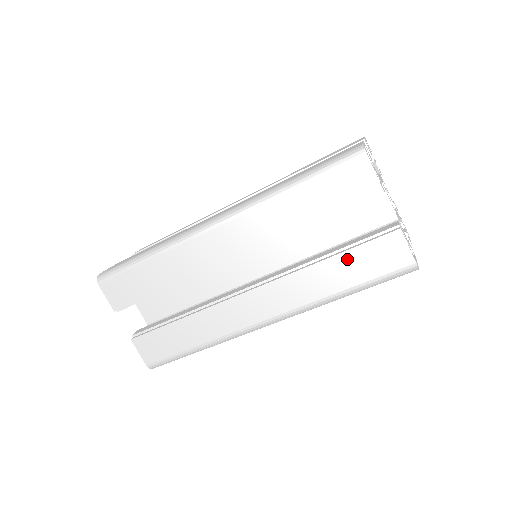
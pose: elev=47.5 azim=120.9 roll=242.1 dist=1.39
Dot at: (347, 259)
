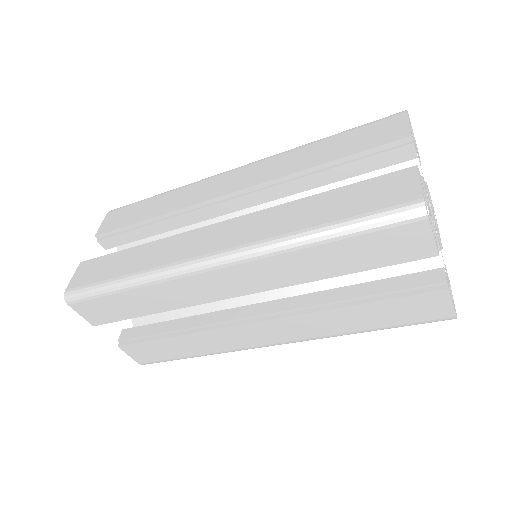
Dot at: (376, 308)
